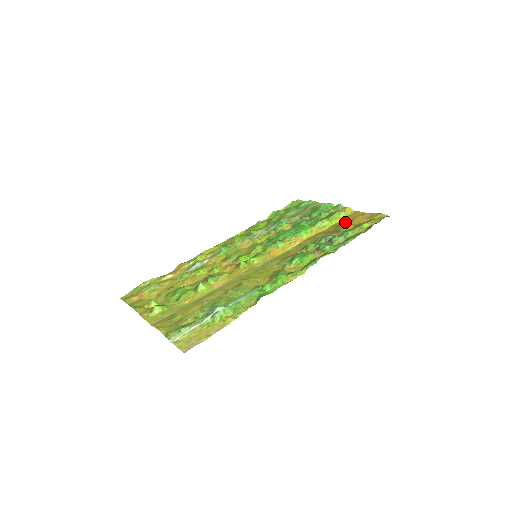
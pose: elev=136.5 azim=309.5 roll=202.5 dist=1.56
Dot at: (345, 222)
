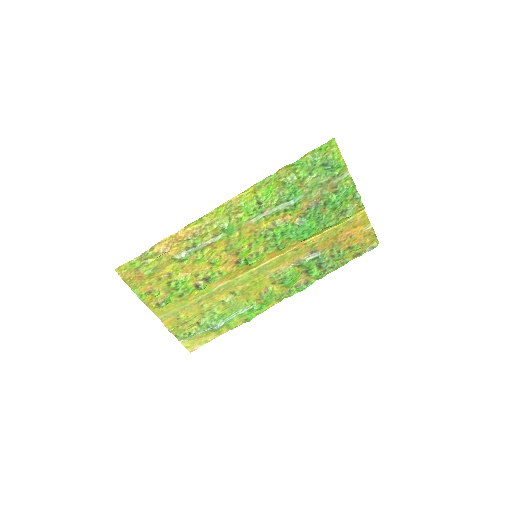
Dot at: (346, 232)
